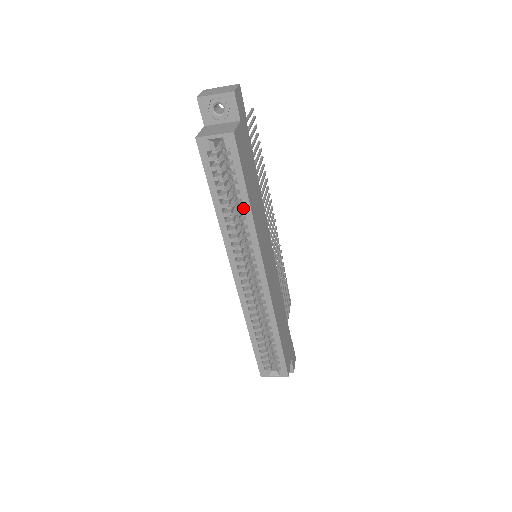
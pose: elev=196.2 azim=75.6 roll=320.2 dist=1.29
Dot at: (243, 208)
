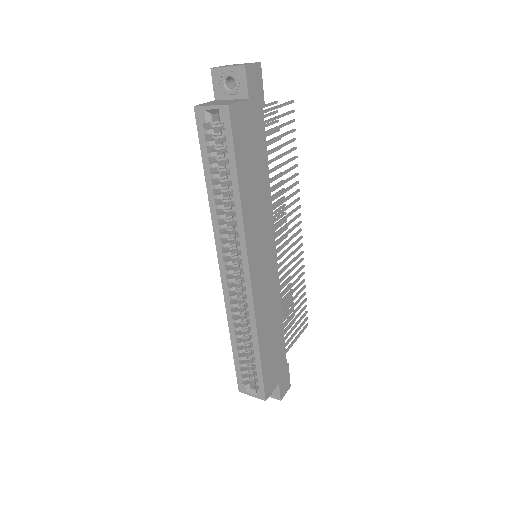
Dot at: occluded
